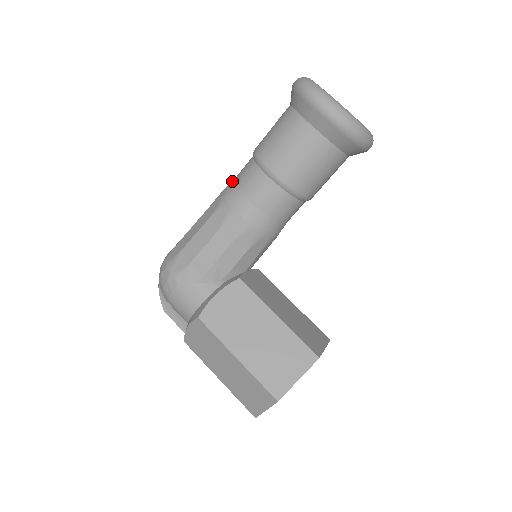
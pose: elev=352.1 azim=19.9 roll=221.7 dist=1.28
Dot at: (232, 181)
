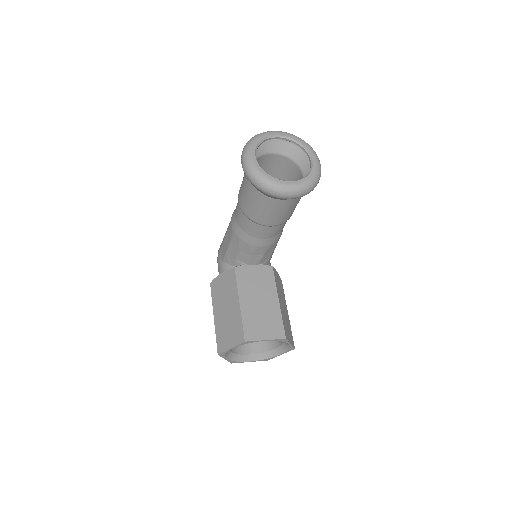
Dot at: occluded
